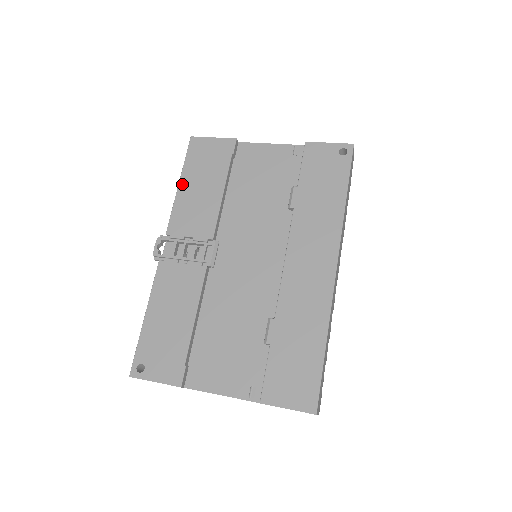
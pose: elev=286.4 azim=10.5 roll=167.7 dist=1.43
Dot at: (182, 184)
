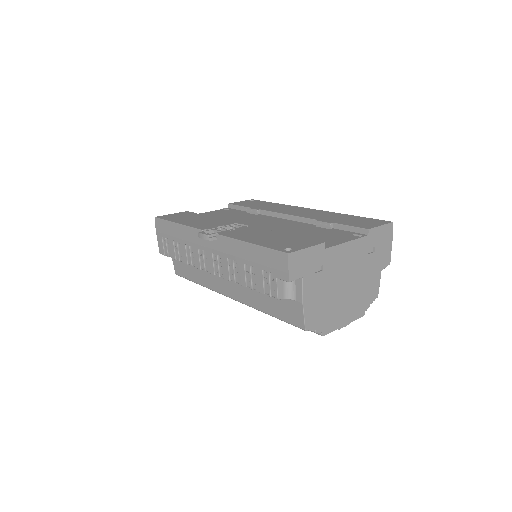
Dot at: (180, 222)
